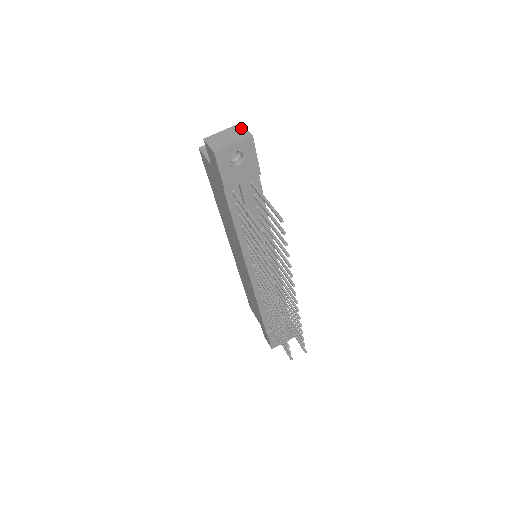
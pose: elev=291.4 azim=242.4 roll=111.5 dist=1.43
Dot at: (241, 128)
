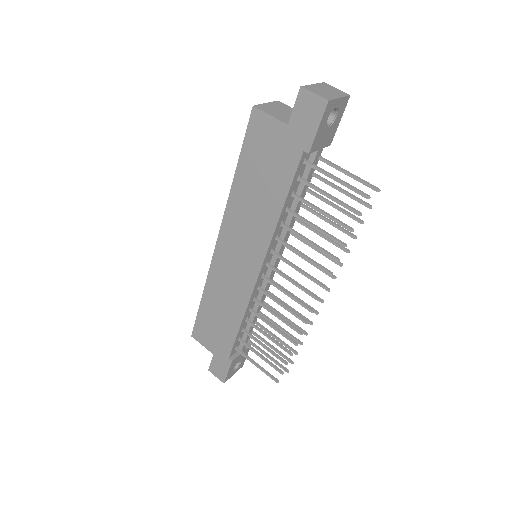
Dot at: (330, 86)
